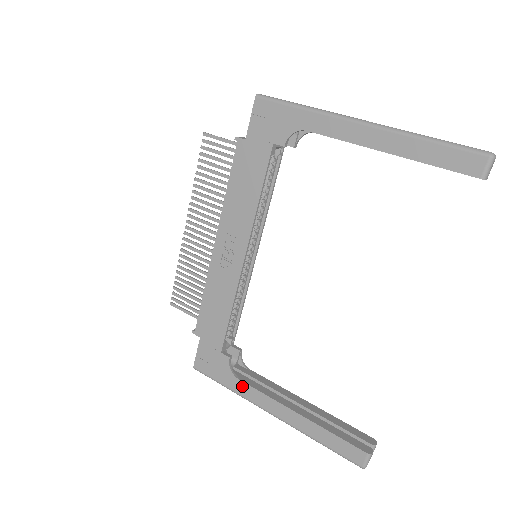
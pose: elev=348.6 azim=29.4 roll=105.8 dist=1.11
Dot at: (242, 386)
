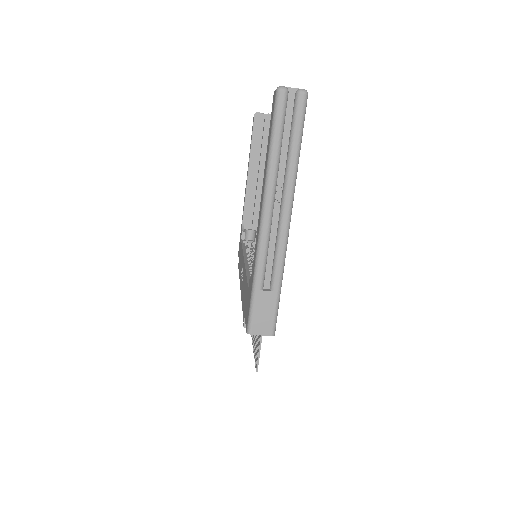
Dot at: (254, 260)
